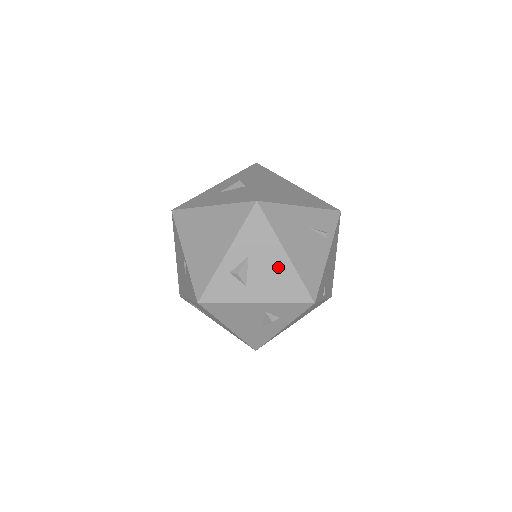
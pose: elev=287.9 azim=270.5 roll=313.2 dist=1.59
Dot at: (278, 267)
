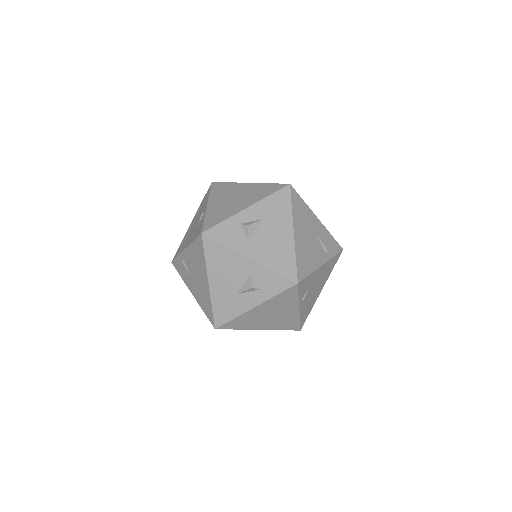
Dot at: (282, 239)
